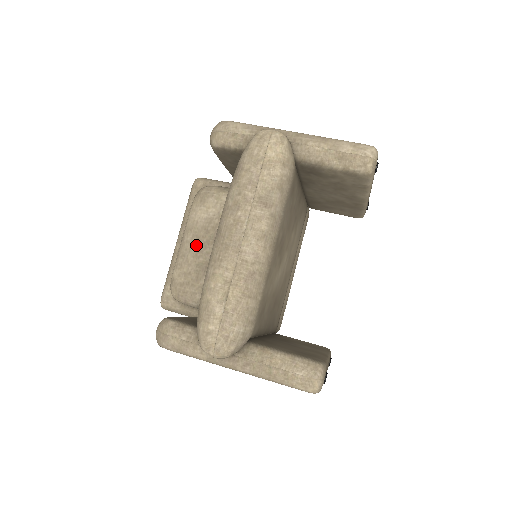
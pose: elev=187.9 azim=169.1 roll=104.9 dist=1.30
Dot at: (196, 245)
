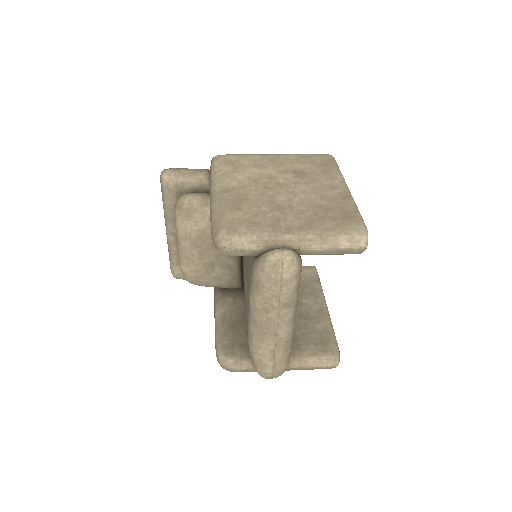
Dot at: (197, 251)
